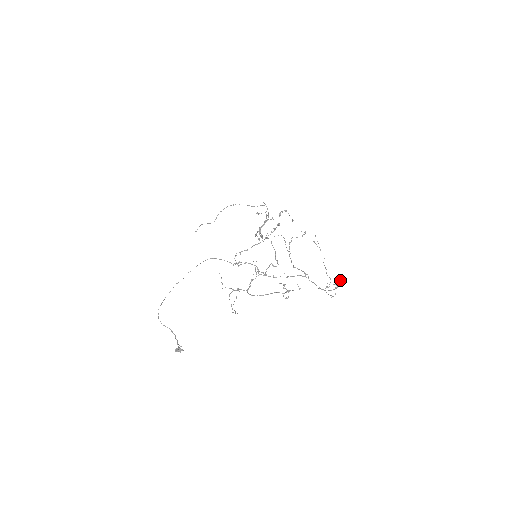
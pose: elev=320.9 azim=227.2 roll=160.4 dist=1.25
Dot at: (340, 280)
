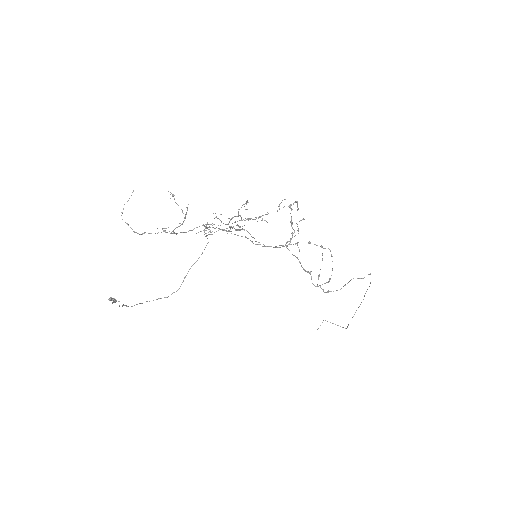
Dot at: (242, 205)
